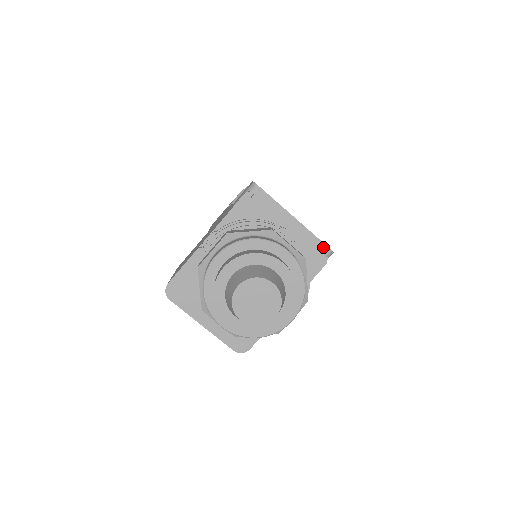
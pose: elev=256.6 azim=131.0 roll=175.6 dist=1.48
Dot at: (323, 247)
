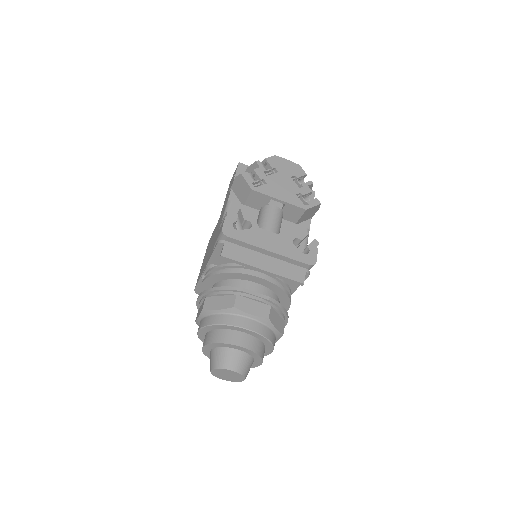
Dot at: (303, 265)
